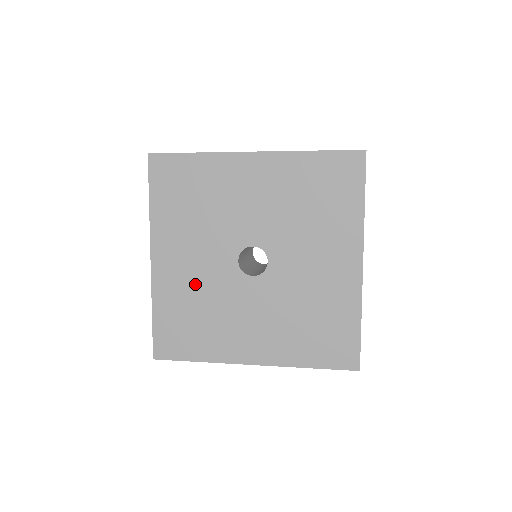
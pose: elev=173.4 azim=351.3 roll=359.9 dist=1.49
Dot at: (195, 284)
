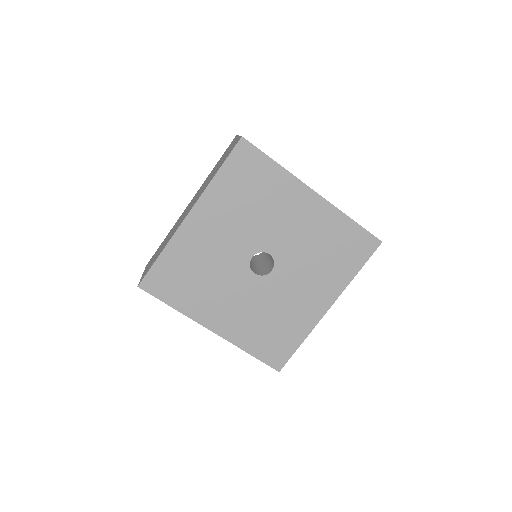
Dot at: (250, 313)
